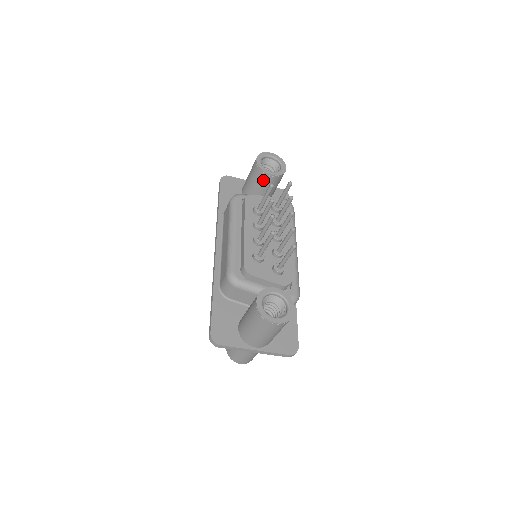
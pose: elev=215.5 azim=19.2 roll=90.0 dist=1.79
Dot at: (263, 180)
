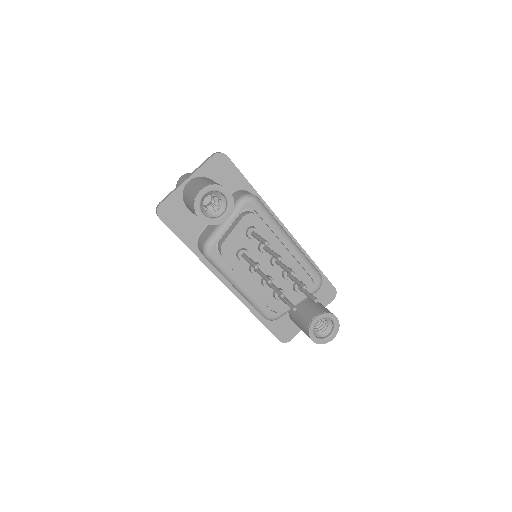
Dot at: occluded
